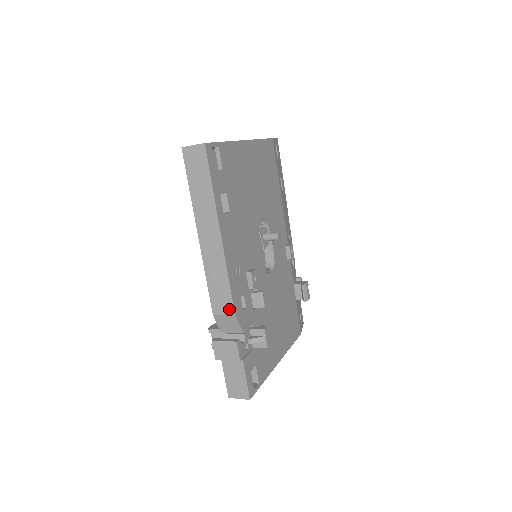
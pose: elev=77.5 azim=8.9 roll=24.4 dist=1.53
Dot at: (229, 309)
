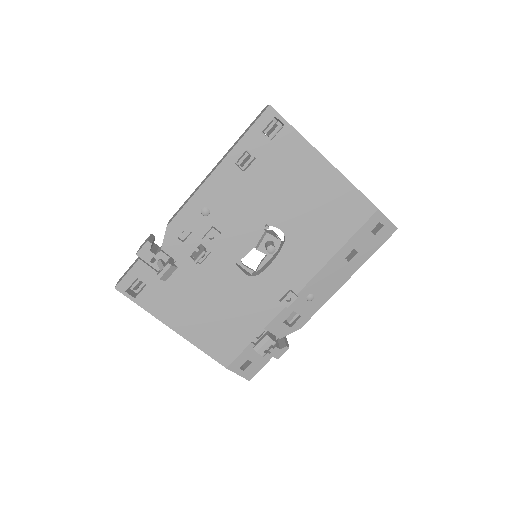
Dot at: (171, 221)
